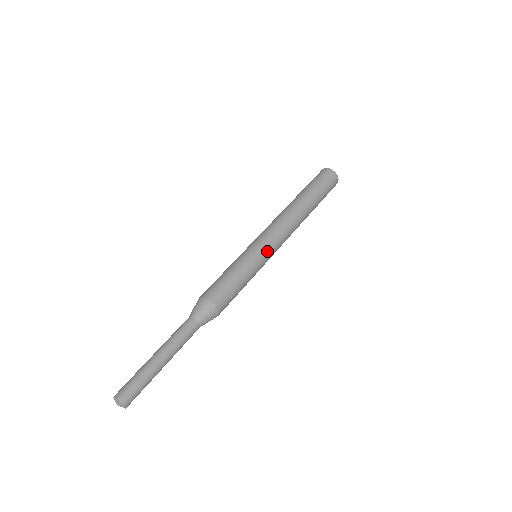
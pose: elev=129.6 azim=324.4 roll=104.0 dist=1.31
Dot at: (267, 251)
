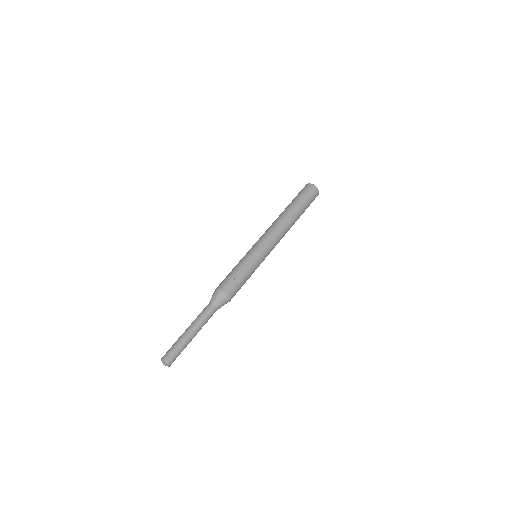
Dot at: (258, 248)
